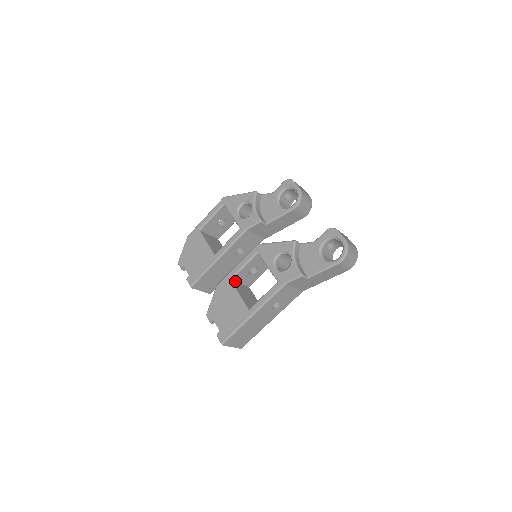
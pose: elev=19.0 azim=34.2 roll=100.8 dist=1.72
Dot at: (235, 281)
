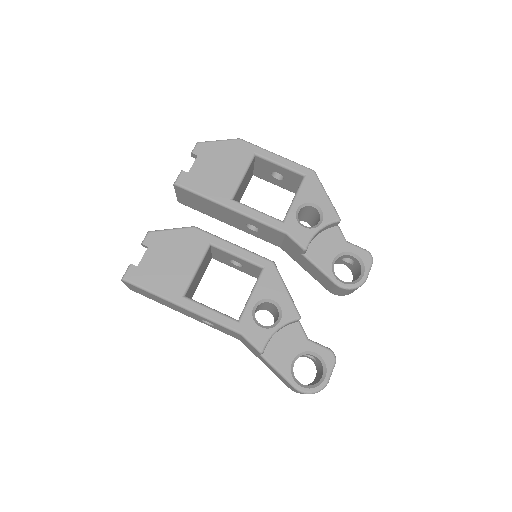
Dot at: (212, 248)
